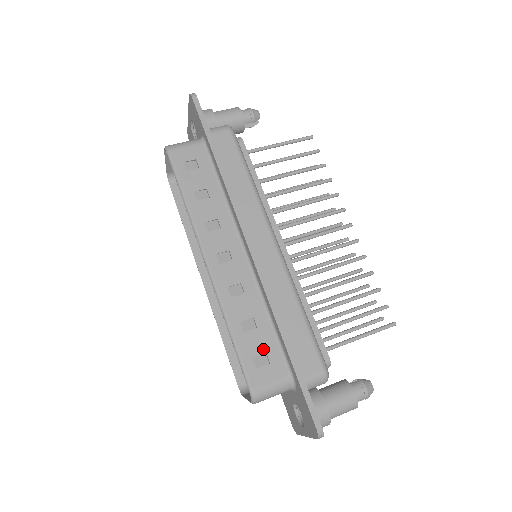
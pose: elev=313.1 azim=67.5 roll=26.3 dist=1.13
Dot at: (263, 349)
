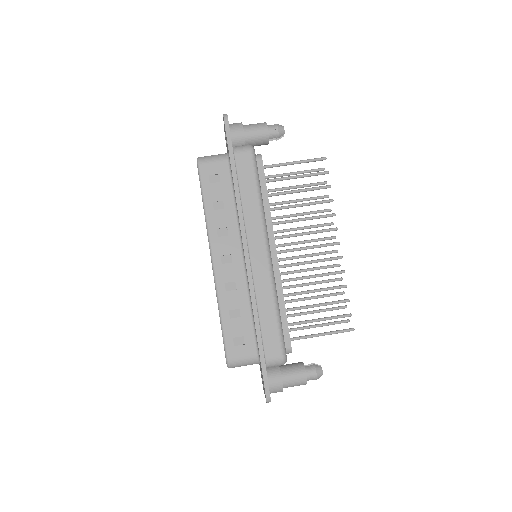
Dot at: (242, 333)
